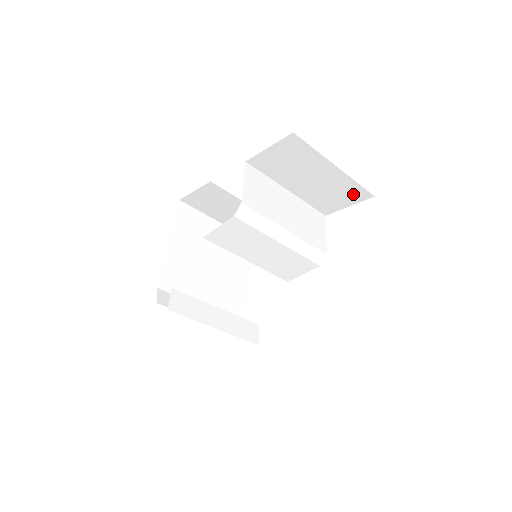
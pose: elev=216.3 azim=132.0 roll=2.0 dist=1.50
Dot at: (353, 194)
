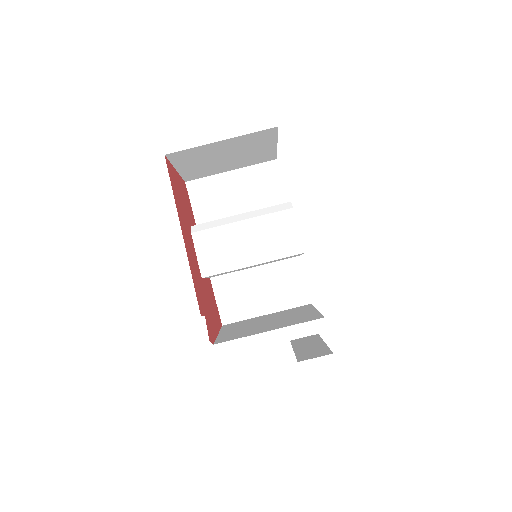
Dot at: (267, 174)
